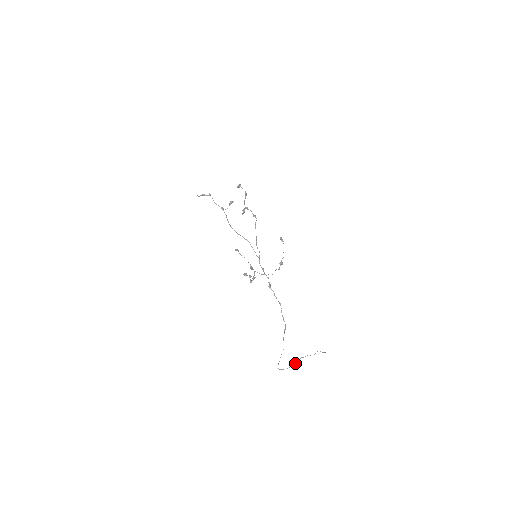
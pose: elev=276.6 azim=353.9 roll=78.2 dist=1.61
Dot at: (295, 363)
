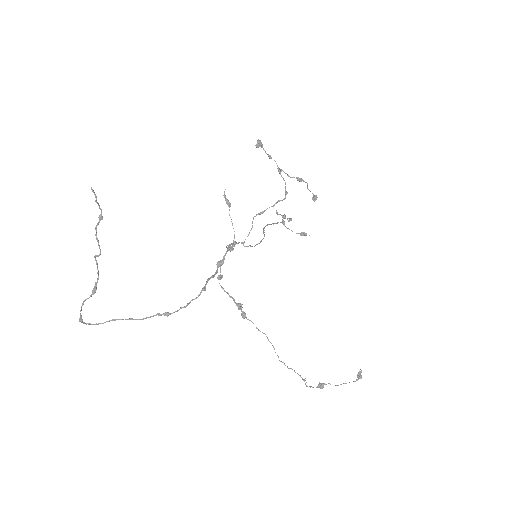
Dot at: (92, 294)
